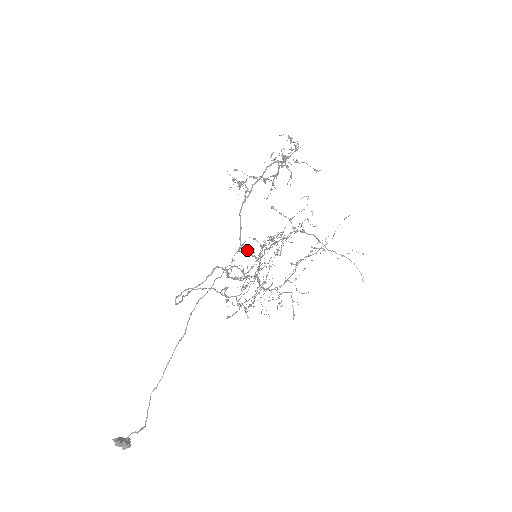
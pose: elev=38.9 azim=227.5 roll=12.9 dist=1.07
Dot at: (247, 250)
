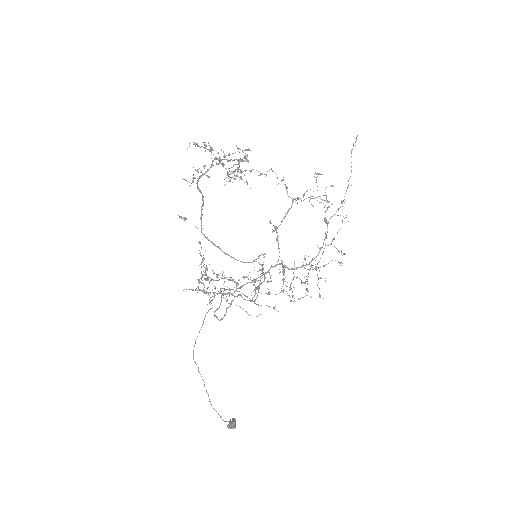
Dot at: (217, 278)
